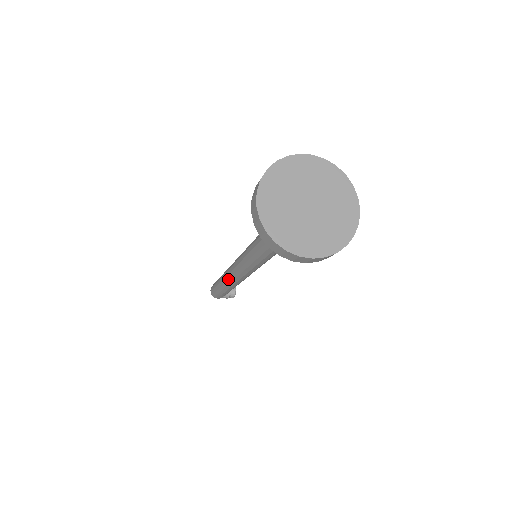
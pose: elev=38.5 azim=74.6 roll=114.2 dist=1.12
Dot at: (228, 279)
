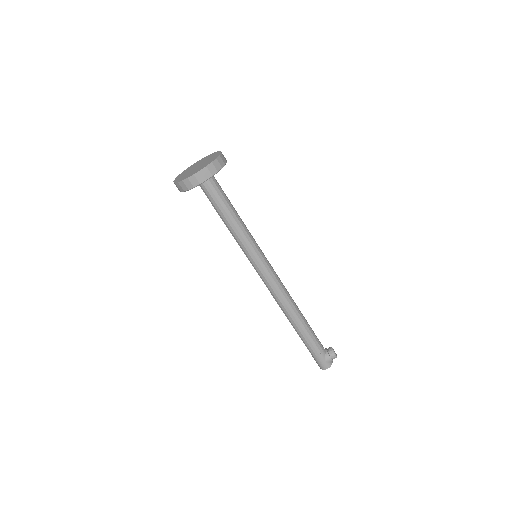
Dot at: (283, 310)
